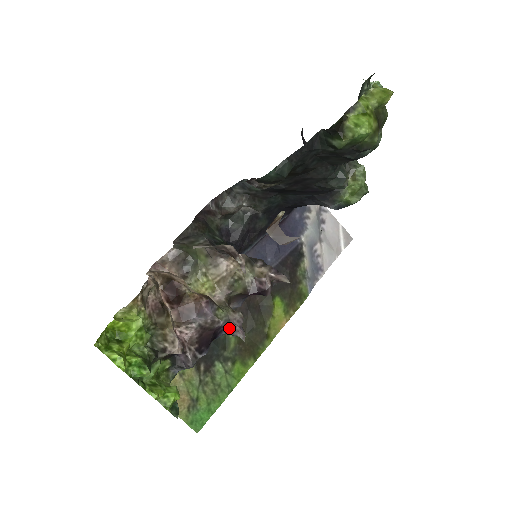
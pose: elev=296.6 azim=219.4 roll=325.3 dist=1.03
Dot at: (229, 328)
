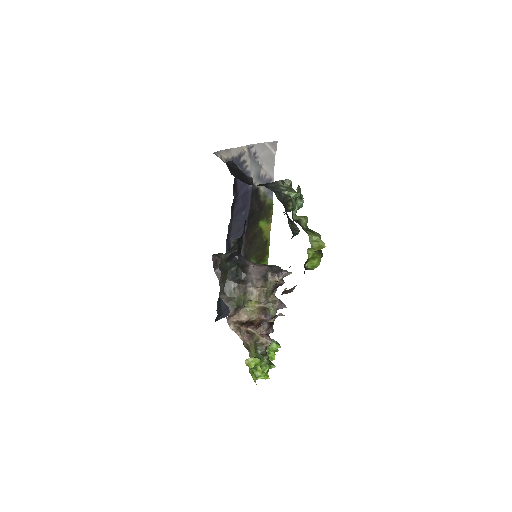
Dot at: occluded
